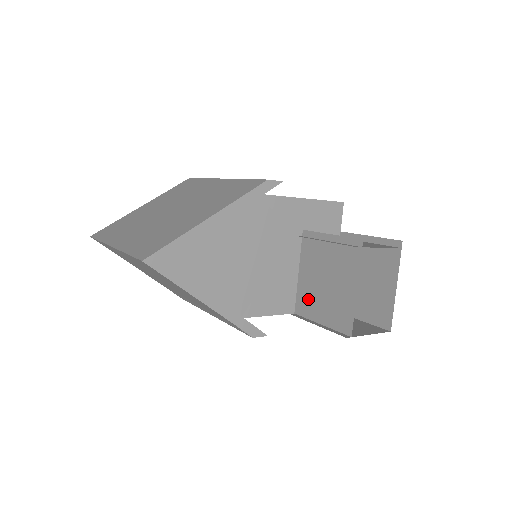
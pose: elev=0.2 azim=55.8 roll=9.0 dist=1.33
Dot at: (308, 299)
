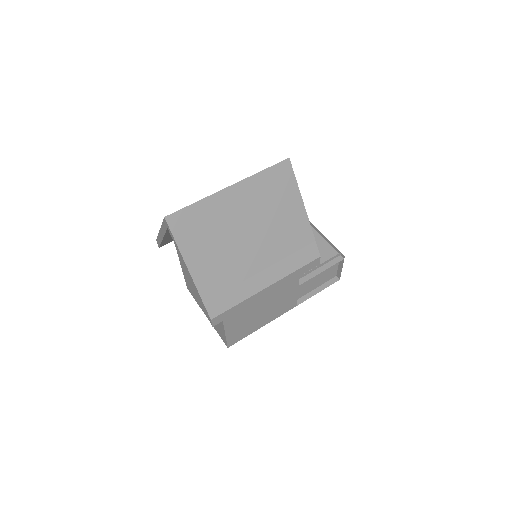
Dot at: occluded
